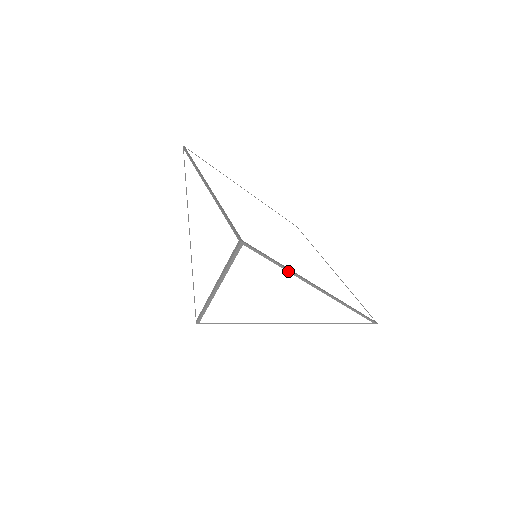
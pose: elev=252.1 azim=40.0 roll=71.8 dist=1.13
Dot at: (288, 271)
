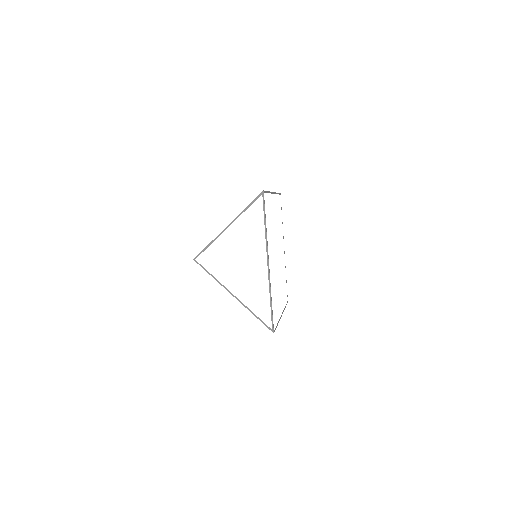
Dot at: (278, 322)
